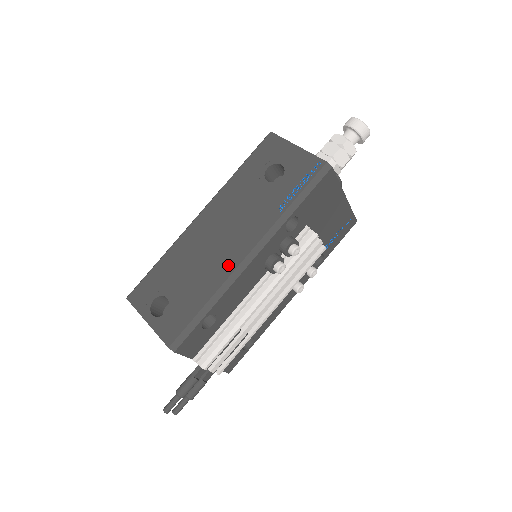
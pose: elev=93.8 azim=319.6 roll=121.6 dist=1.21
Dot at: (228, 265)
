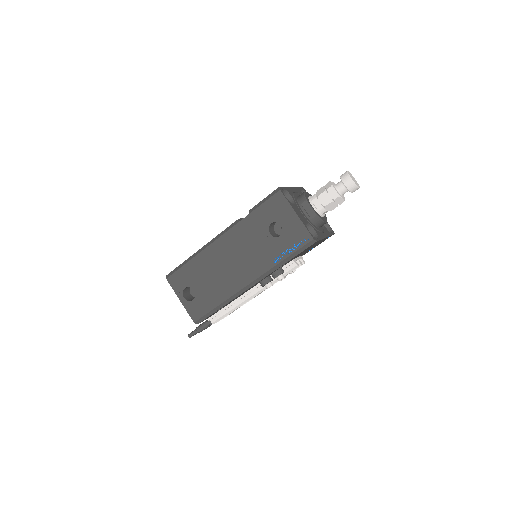
Dot at: (235, 286)
